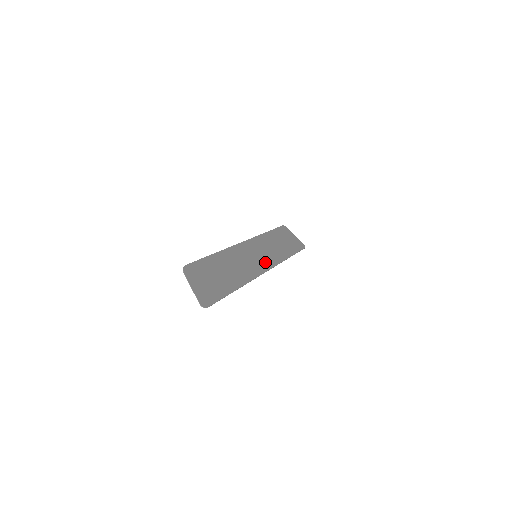
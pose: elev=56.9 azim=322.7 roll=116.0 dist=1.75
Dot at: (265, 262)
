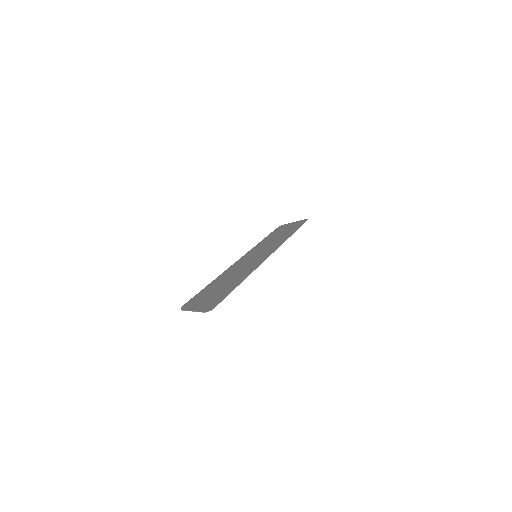
Dot at: (267, 252)
